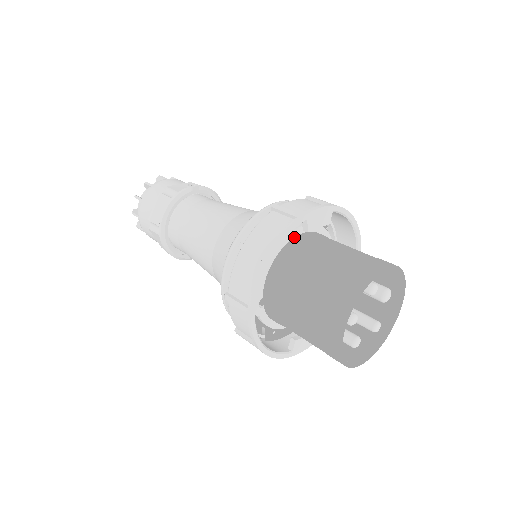
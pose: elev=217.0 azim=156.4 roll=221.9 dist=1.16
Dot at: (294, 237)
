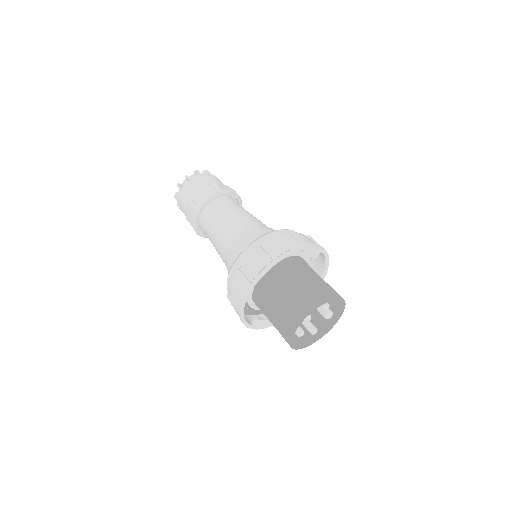
Dot at: (292, 256)
